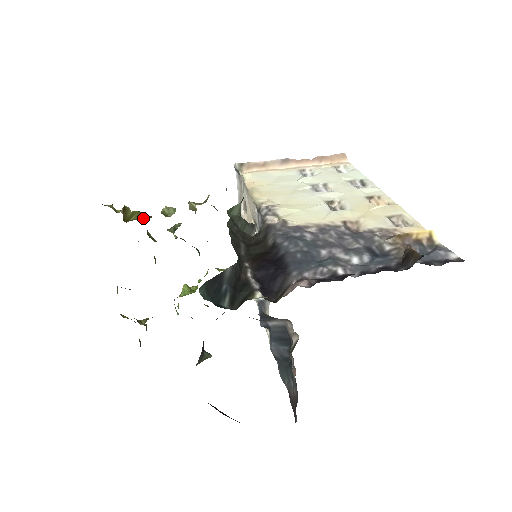
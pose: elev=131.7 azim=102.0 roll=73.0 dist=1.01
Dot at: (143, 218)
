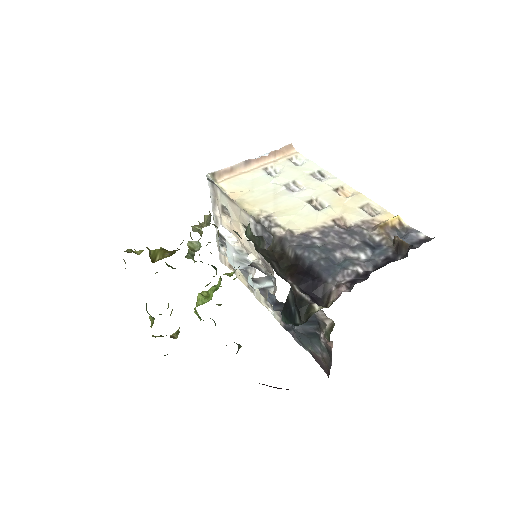
Dot at: (167, 255)
